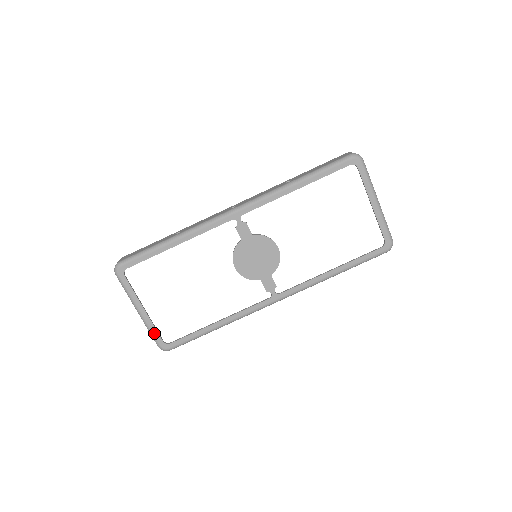
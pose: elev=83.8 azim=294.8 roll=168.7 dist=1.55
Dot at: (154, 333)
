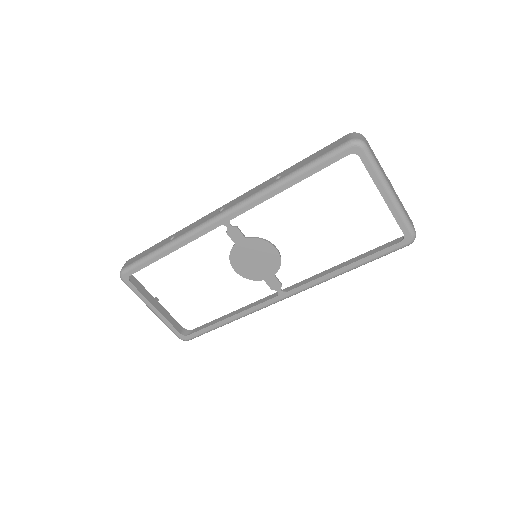
Dot at: (171, 327)
